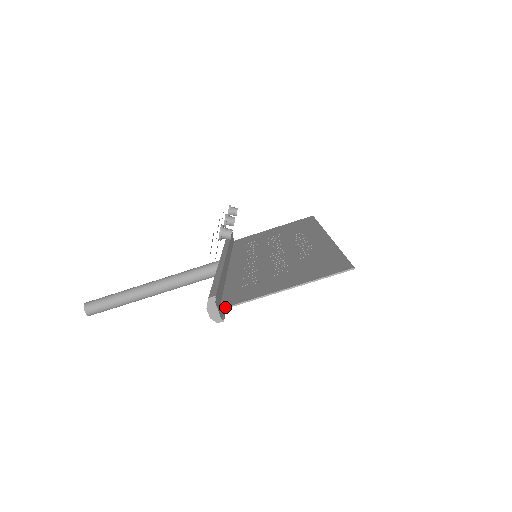
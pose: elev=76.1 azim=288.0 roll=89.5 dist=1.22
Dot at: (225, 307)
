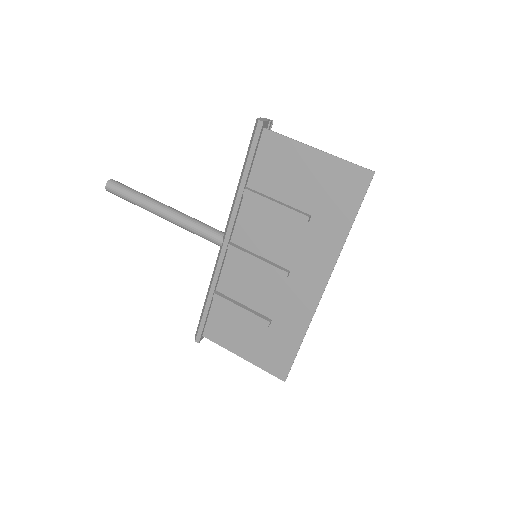
Dot at: occluded
